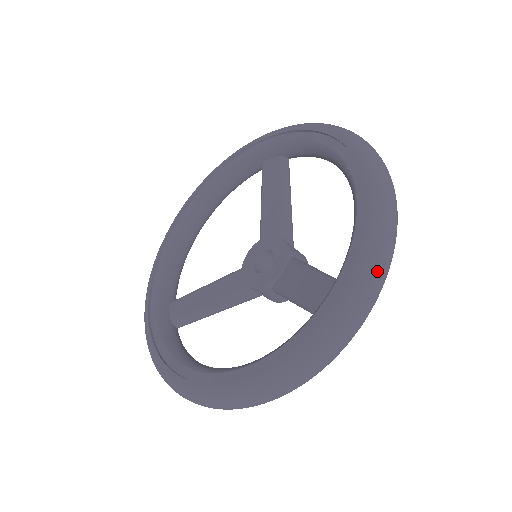
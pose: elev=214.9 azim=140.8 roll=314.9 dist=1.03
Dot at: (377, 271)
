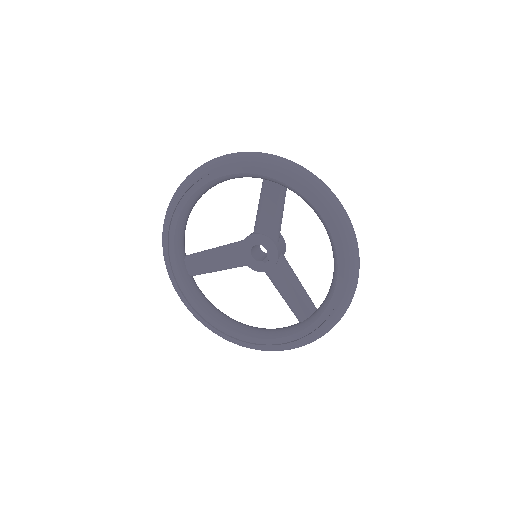
Dot at: occluded
